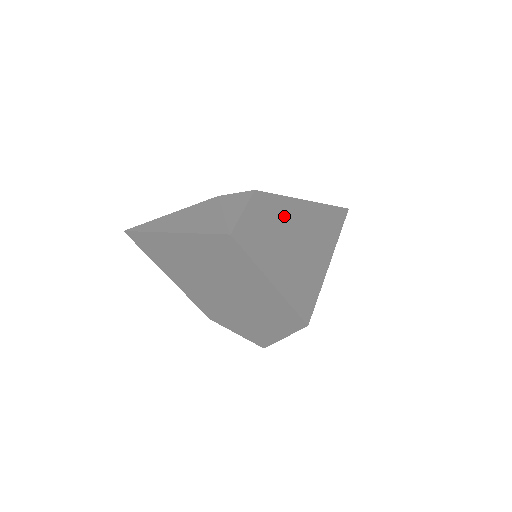
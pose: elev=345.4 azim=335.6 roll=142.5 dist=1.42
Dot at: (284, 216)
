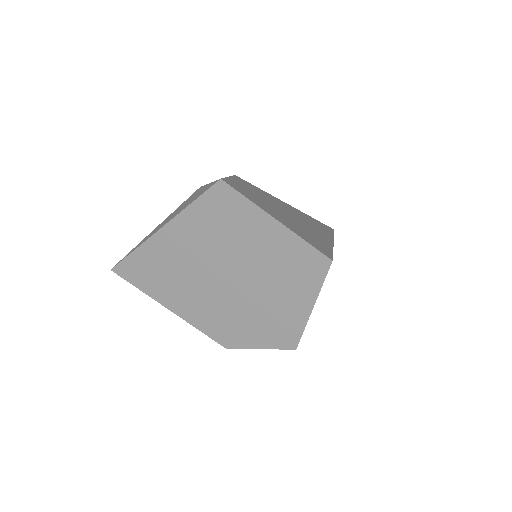
Dot at: (271, 200)
